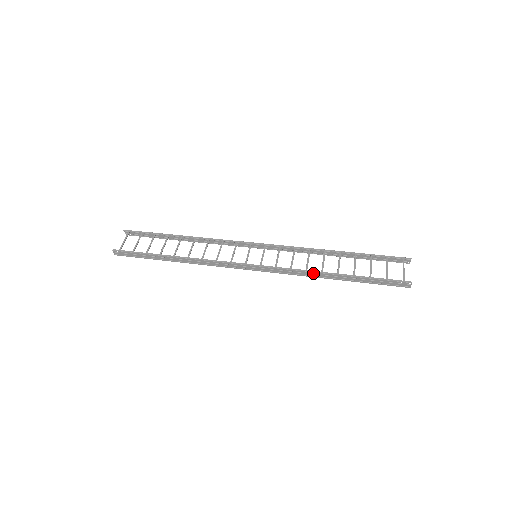
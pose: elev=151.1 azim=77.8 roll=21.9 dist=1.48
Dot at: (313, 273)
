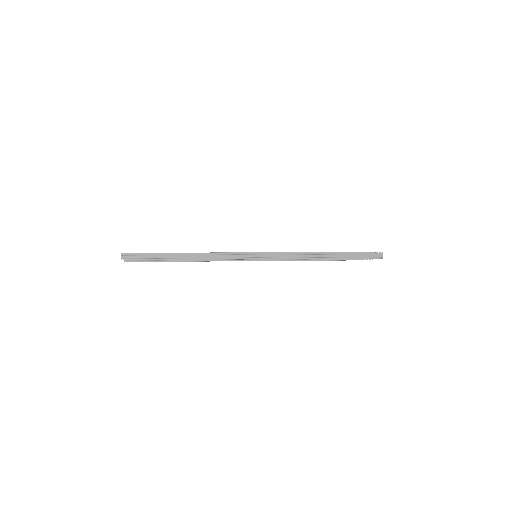
Dot at: (309, 253)
